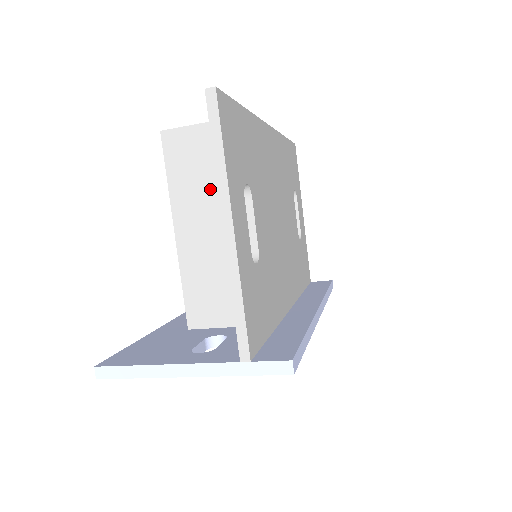
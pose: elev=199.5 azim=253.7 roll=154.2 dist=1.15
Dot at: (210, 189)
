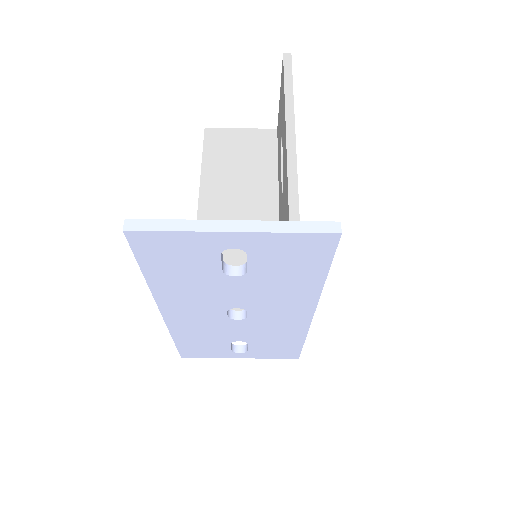
Dot at: (240, 169)
